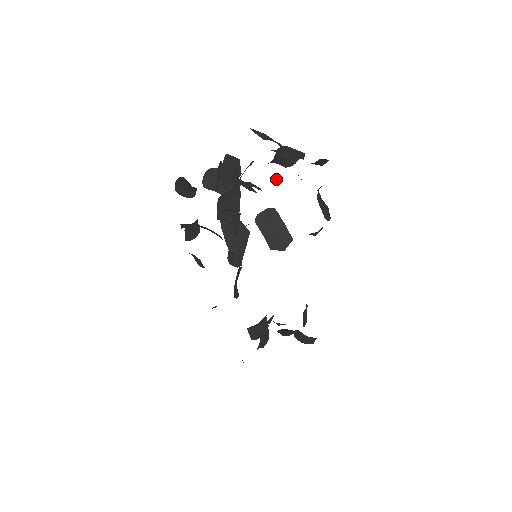
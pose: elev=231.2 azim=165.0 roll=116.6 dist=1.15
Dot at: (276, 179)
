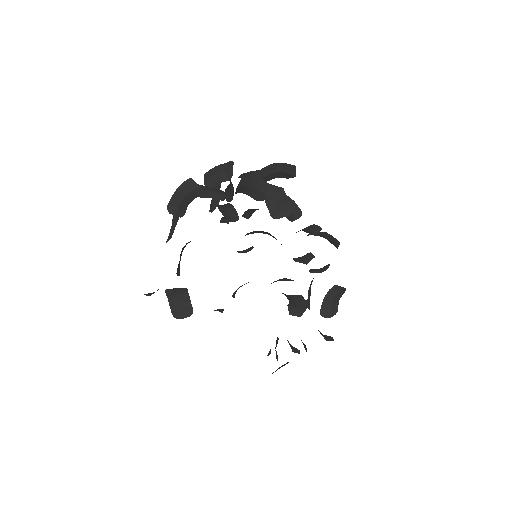
Dot at: occluded
